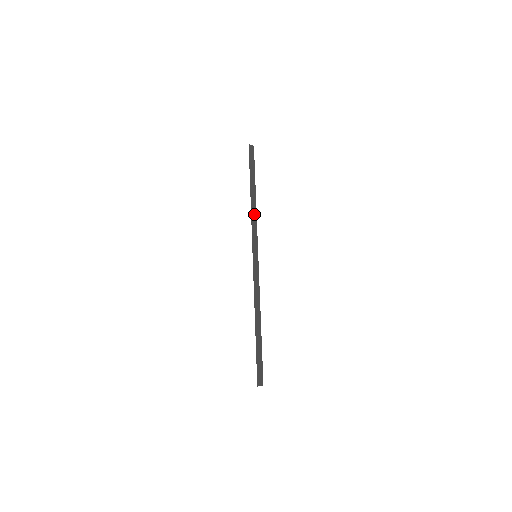
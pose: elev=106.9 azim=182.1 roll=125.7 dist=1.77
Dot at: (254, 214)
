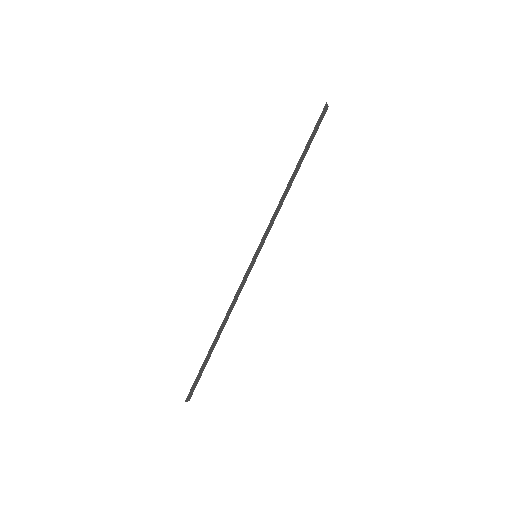
Dot at: (281, 202)
